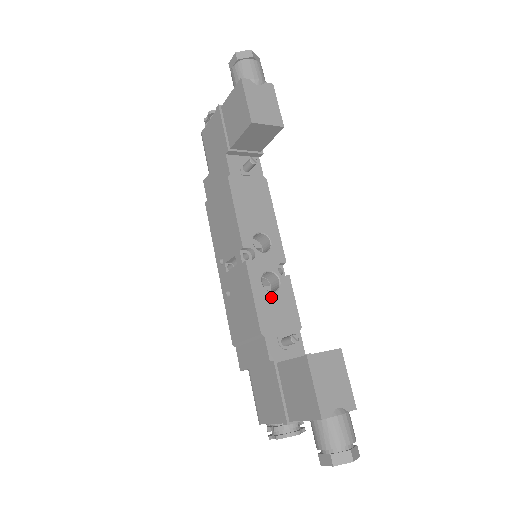
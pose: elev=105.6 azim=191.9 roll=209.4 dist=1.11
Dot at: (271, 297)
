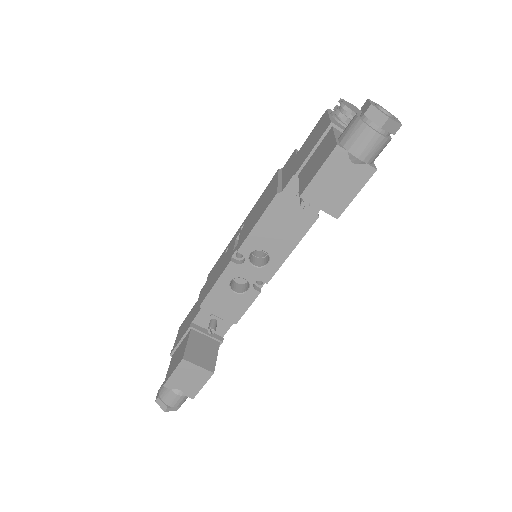
Dot at: (229, 294)
